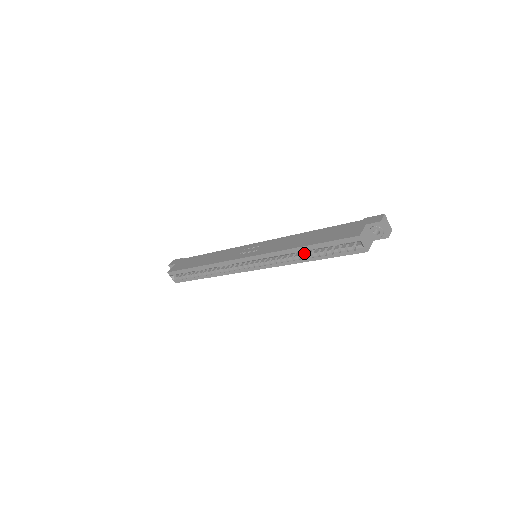
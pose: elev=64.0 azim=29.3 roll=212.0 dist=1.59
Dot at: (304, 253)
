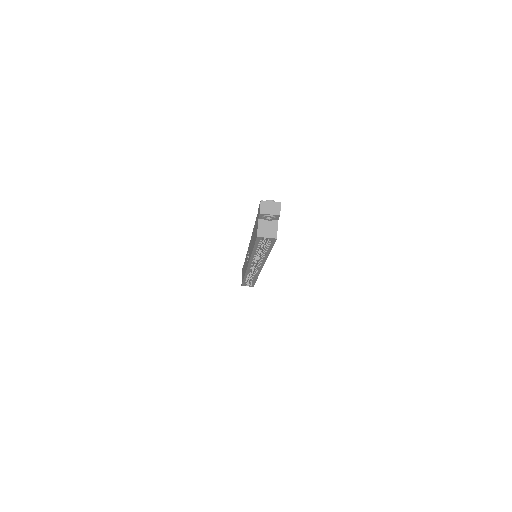
Dot at: (261, 251)
